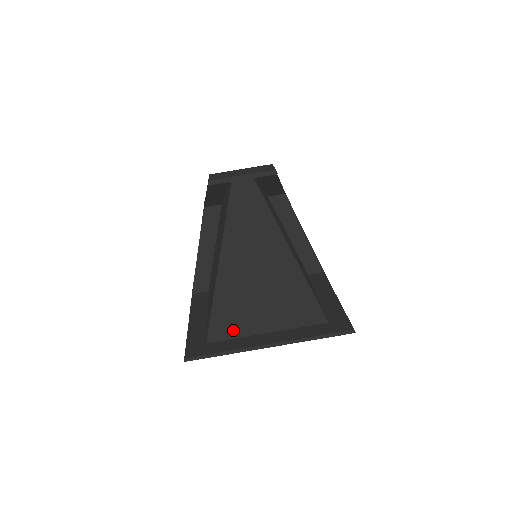
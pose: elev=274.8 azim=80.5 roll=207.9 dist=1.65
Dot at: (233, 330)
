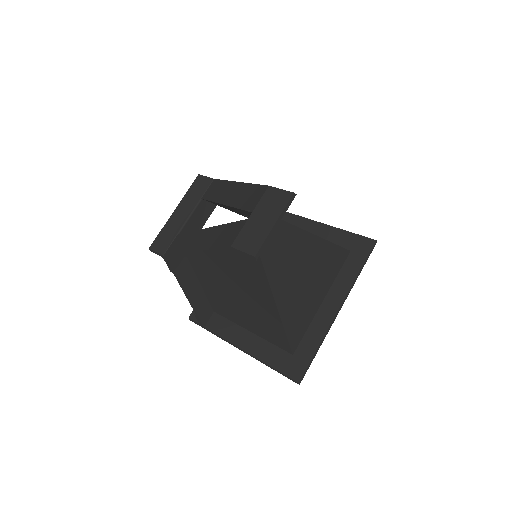
Dot at: (303, 326)
